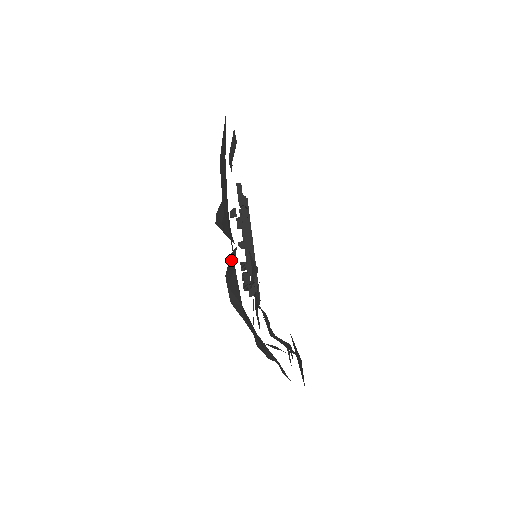
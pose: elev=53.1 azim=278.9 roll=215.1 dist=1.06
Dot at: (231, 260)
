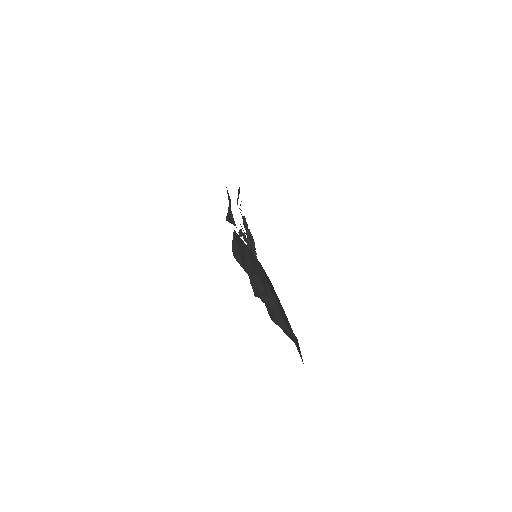
Dot at: occluded
